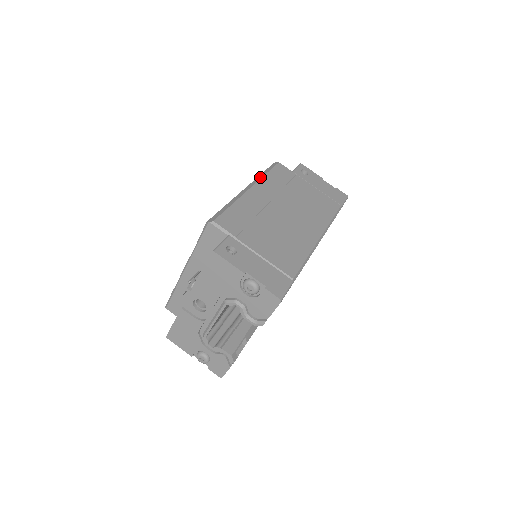
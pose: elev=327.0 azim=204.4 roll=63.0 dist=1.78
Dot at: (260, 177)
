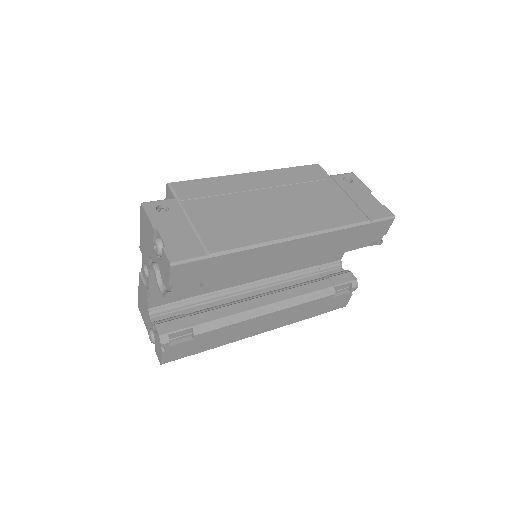
Dot at: (277, 169)
